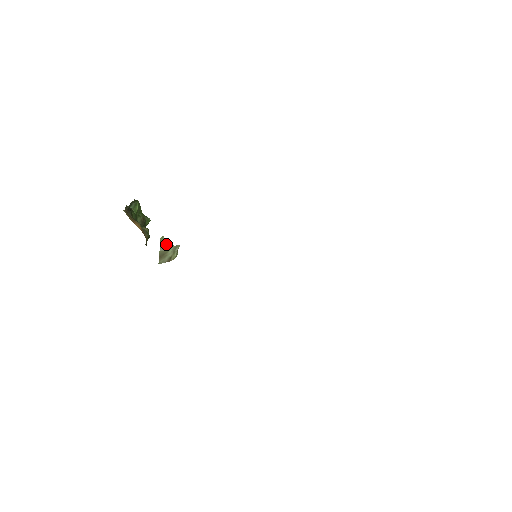
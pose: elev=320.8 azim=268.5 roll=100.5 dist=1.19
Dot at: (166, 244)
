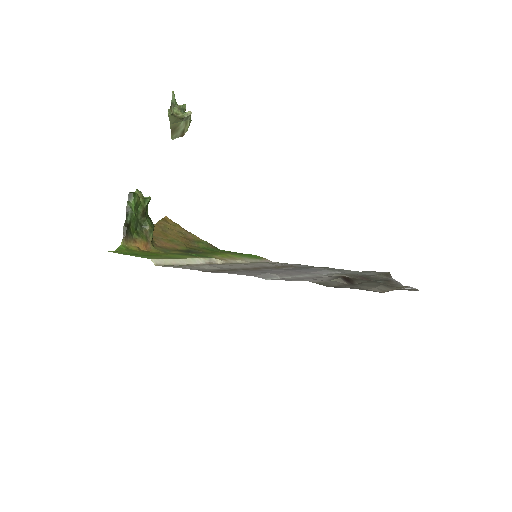
Dot at: (176, 118)
